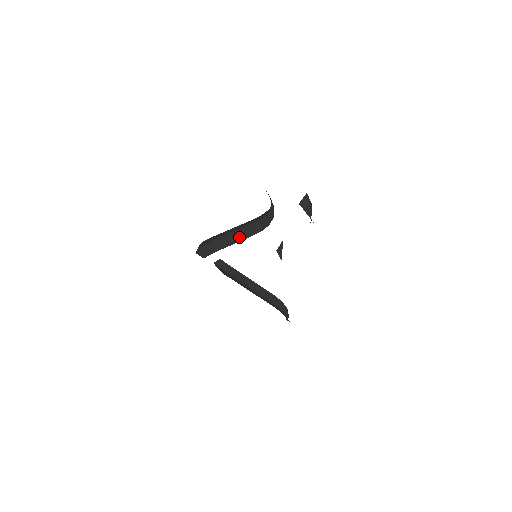
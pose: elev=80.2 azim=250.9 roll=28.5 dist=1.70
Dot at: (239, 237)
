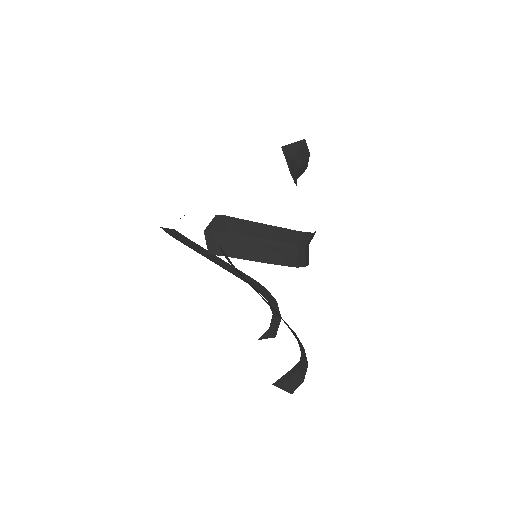
Dot at: occluded
